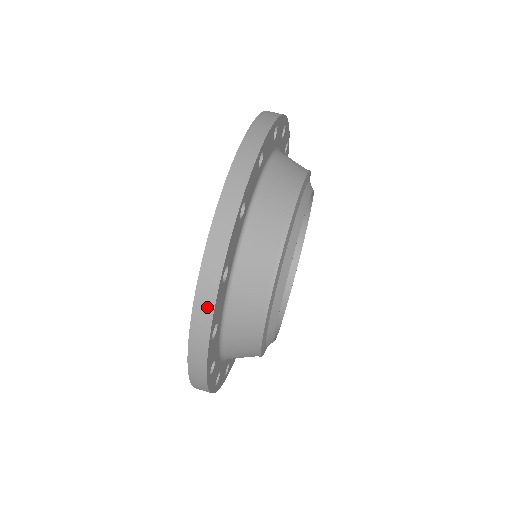
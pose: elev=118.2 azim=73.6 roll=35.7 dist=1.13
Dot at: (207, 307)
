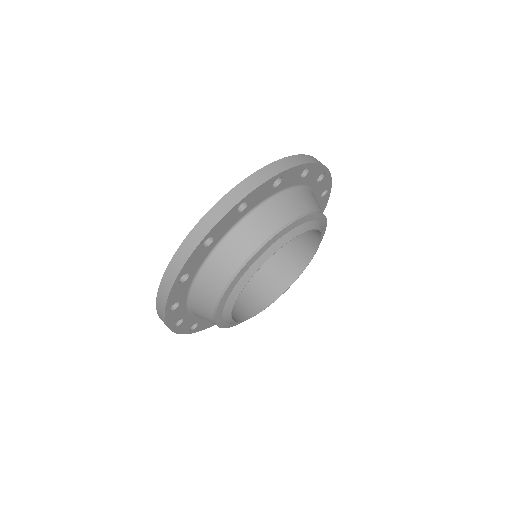
Dot at: (259, 180)
